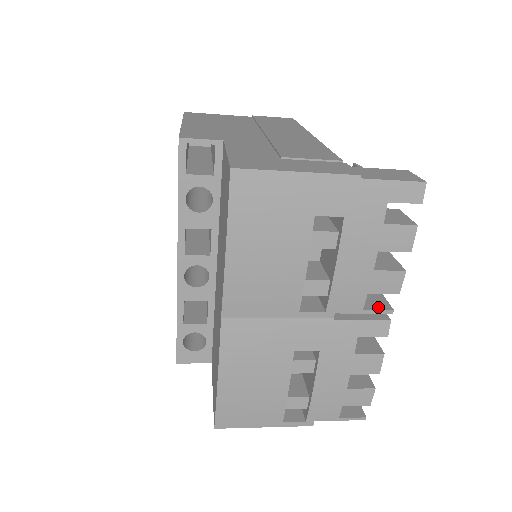
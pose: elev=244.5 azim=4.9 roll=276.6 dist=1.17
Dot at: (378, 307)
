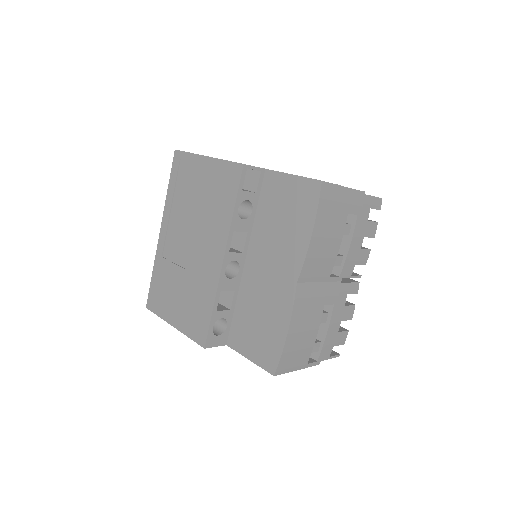
Dot at: (355, 274)
